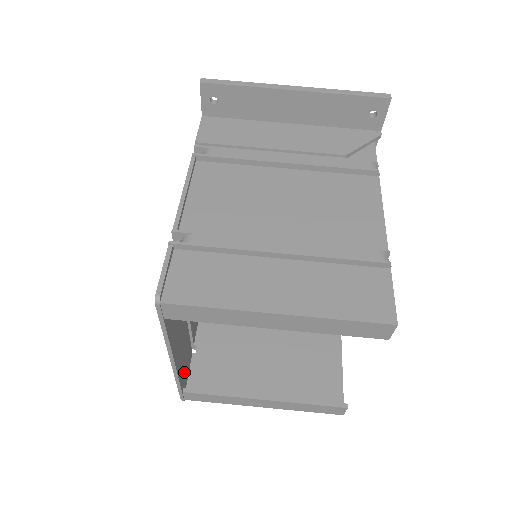
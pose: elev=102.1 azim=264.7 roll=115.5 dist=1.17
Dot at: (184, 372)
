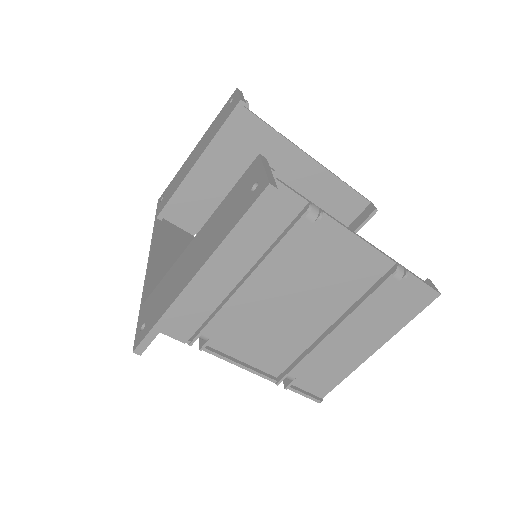
Dot at: occluded
